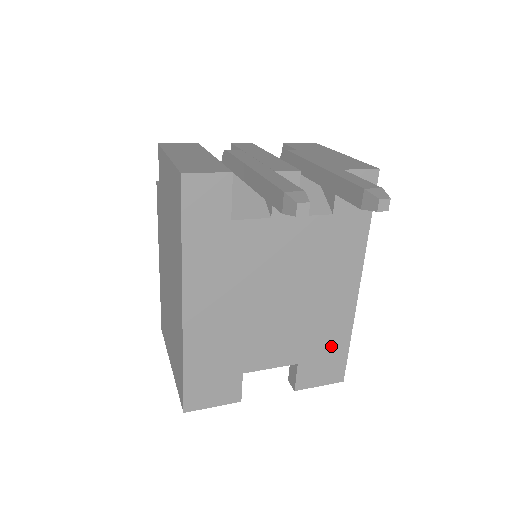
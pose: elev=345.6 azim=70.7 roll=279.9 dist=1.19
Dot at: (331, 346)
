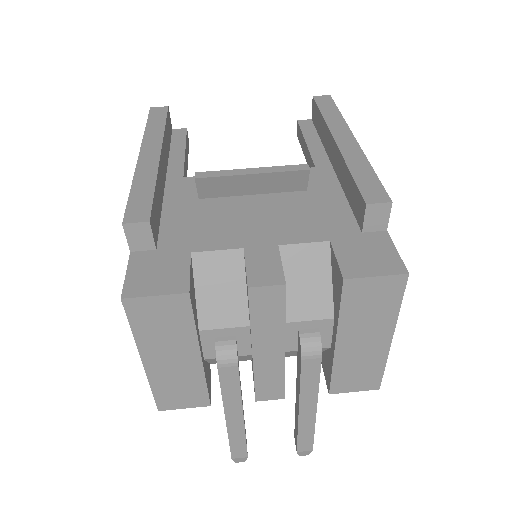
Dot at: occluded
